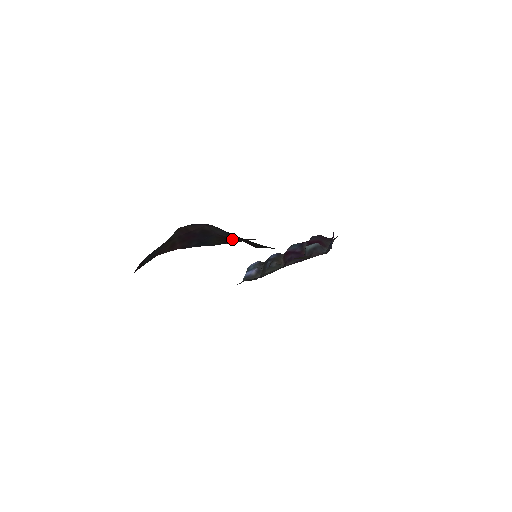
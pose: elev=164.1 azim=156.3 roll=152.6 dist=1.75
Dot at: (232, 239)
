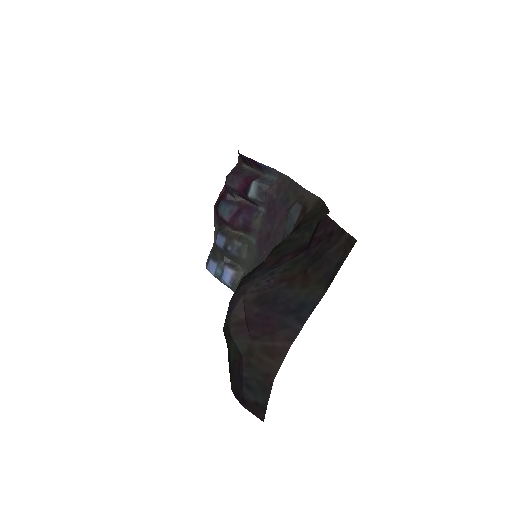
Dot at: (294, 269)
